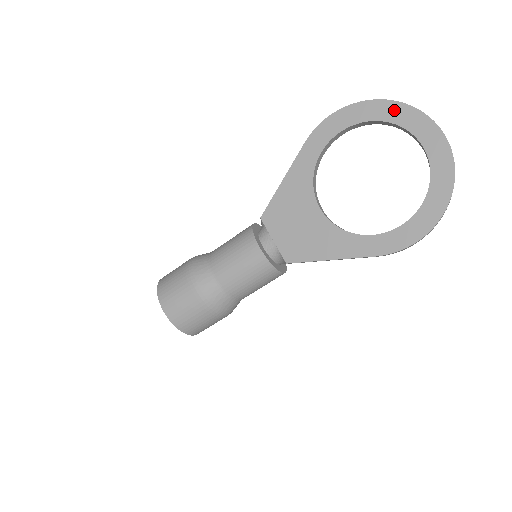
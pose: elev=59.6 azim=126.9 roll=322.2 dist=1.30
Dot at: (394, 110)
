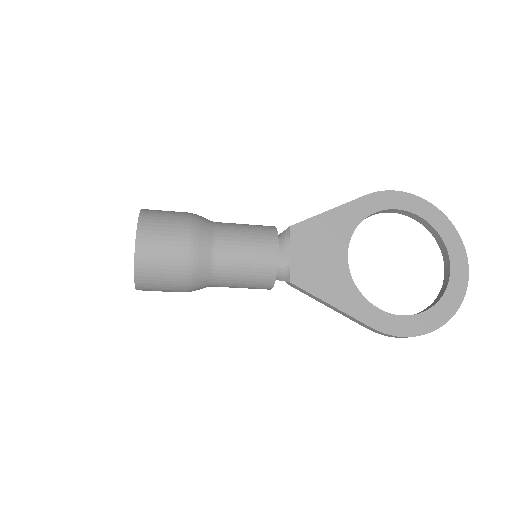
Dot at: (445, 225)
